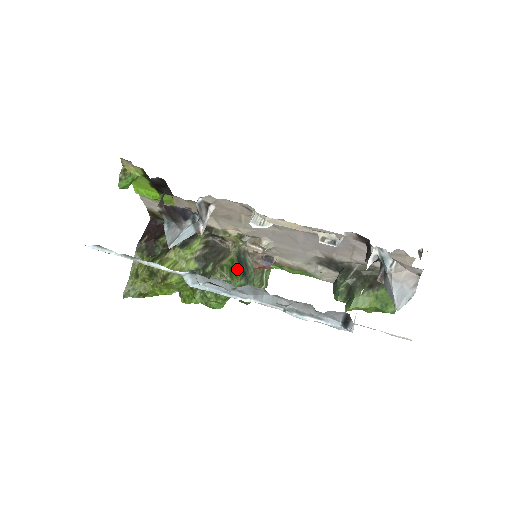
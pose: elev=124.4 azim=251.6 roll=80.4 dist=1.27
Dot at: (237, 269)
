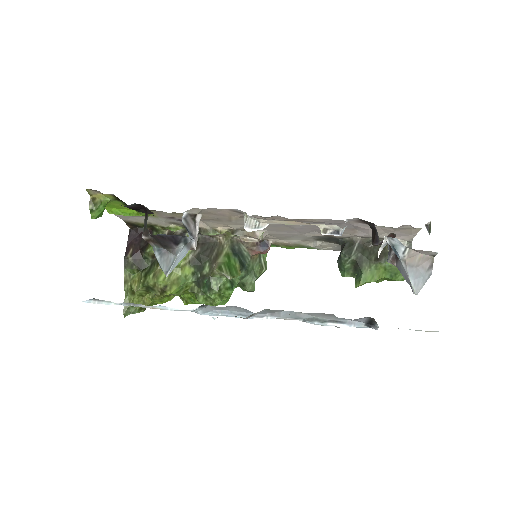
Dot at: (235, 263)
